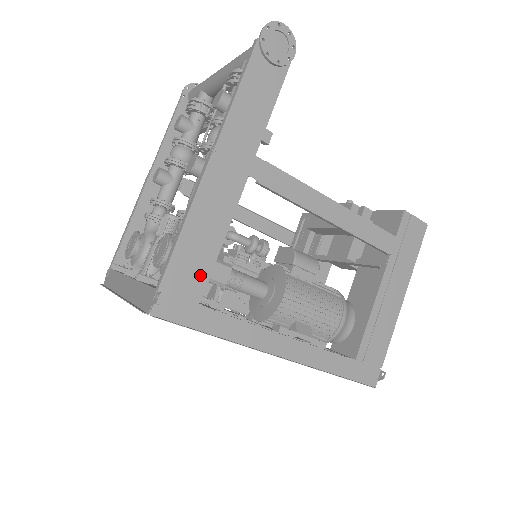
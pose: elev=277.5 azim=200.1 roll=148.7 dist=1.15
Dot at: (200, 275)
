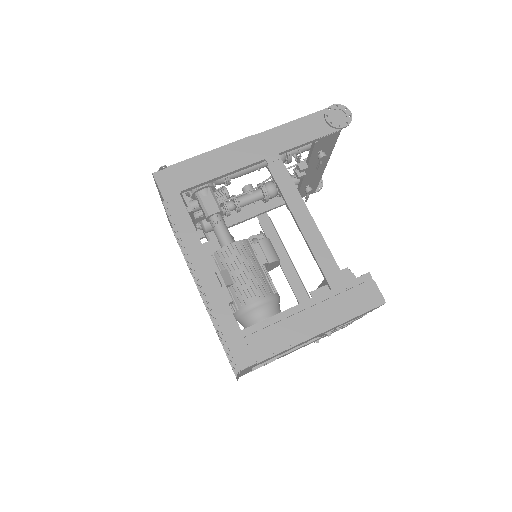
Dot at: (193, 179)
